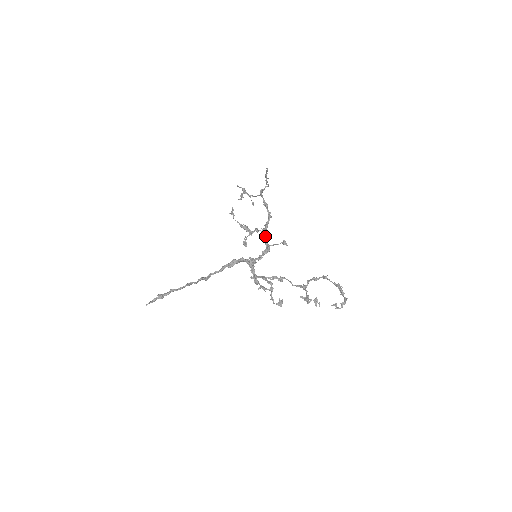
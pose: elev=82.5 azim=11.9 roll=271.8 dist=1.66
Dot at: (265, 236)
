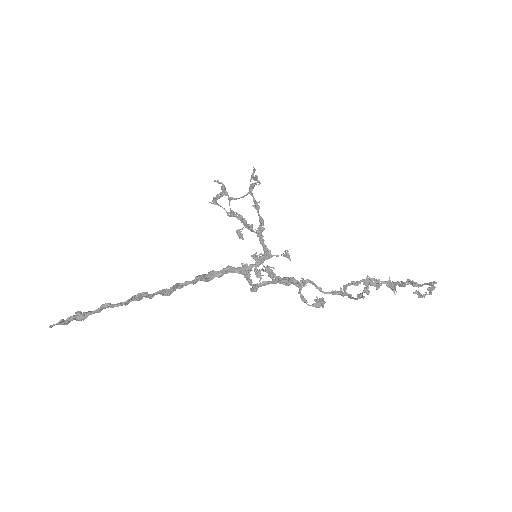
Dot at: (262, 238)
